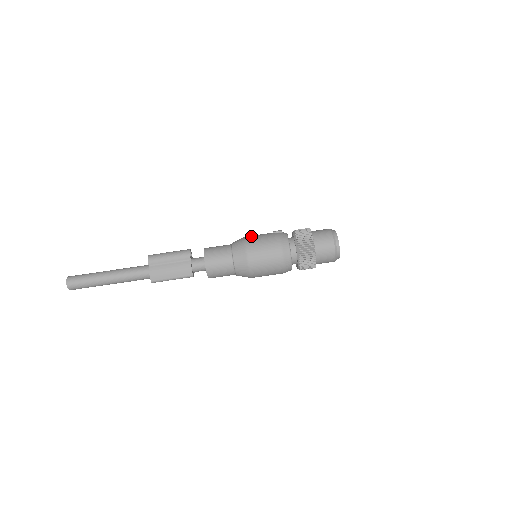
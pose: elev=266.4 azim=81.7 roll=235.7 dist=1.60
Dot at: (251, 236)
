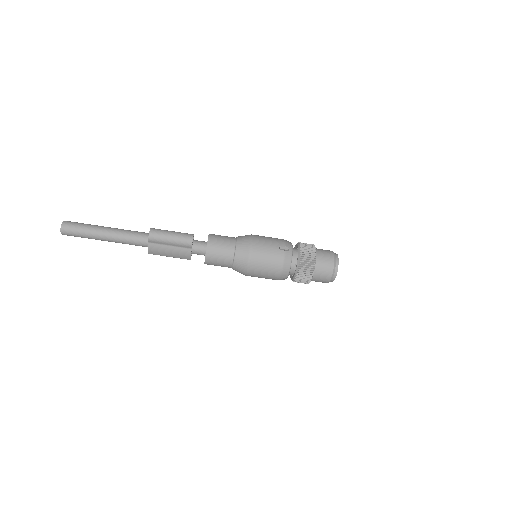
Dot at: (257, 246)
